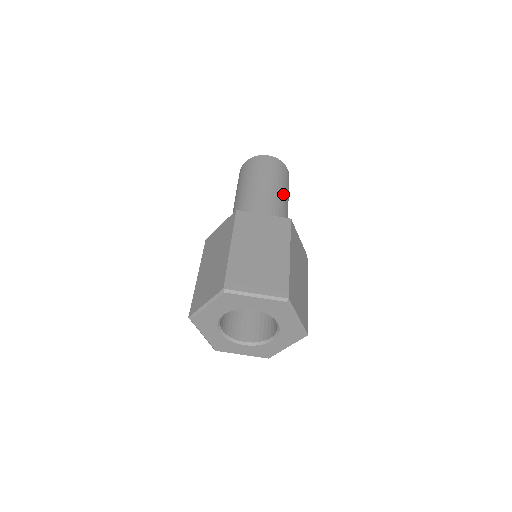
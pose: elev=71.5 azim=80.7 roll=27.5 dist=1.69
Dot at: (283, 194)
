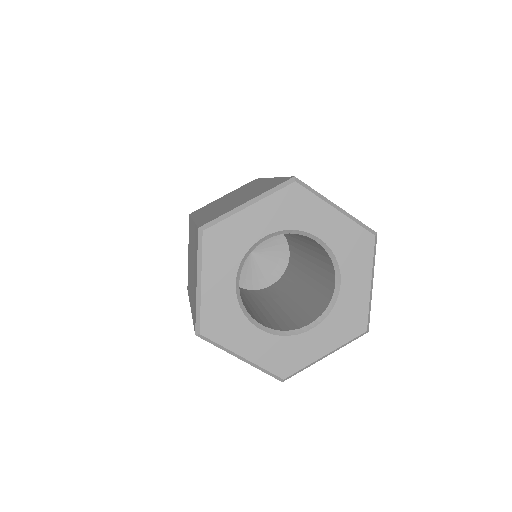
Dot at: occluded
